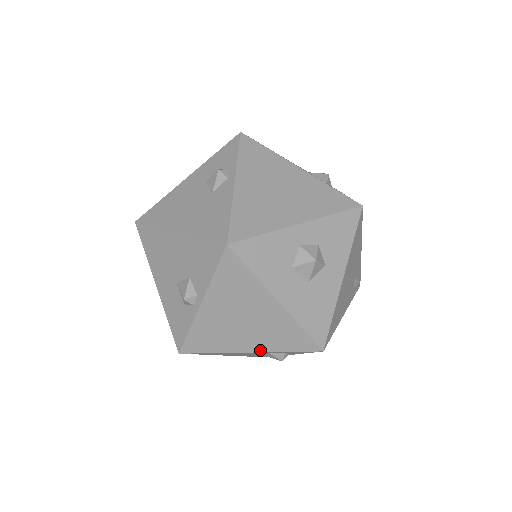
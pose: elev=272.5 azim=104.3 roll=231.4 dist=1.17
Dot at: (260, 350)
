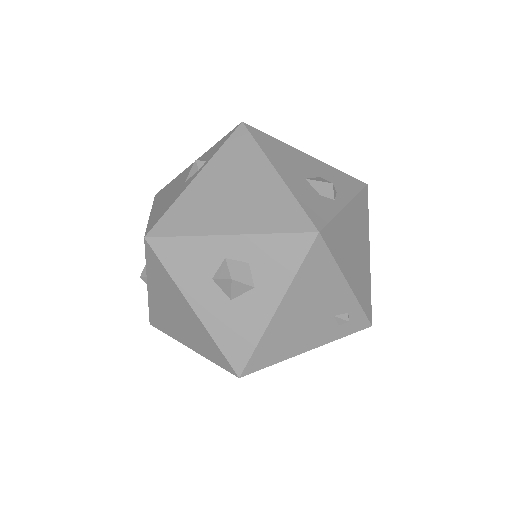
Dot at: (195, 350)
